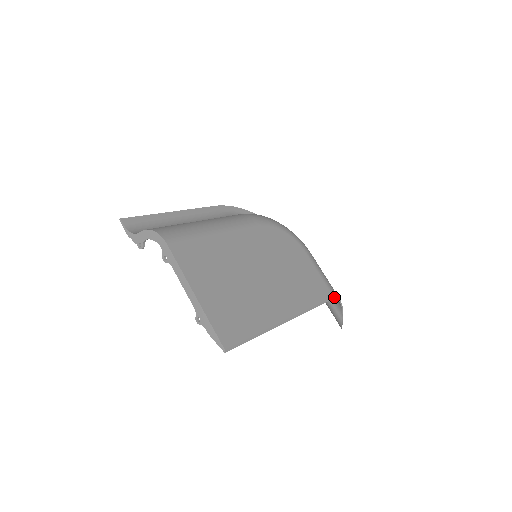
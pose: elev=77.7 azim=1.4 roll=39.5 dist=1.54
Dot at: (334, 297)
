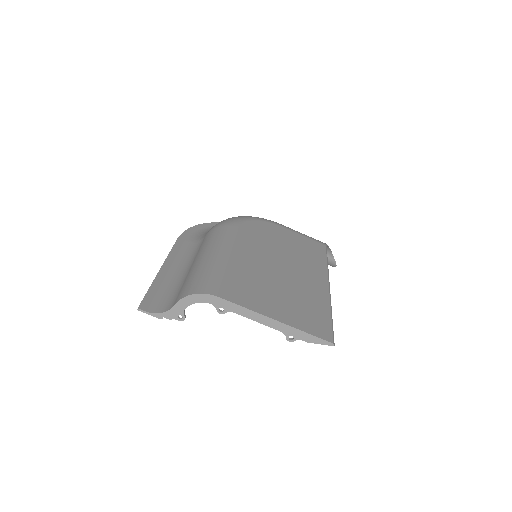
Dot at: (326, 246)
